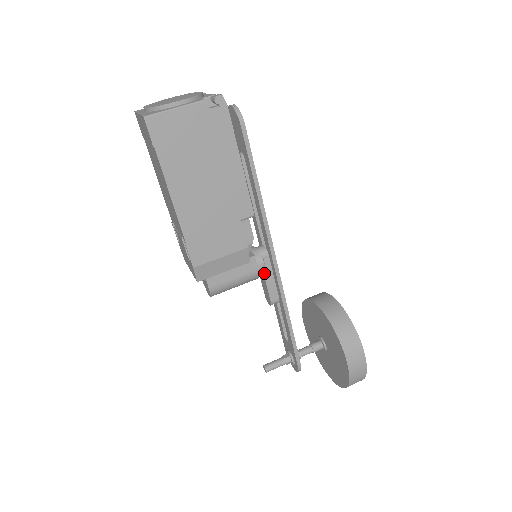
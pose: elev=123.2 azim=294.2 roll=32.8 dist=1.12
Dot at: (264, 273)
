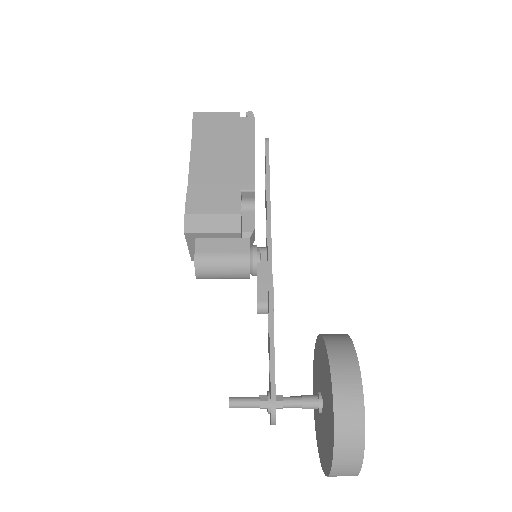
Dot at: (258, 267)
